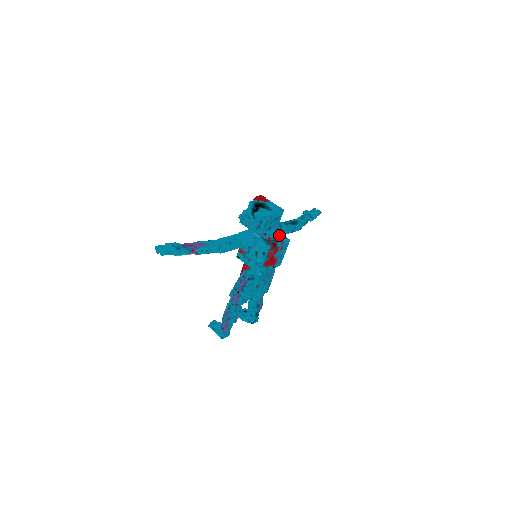
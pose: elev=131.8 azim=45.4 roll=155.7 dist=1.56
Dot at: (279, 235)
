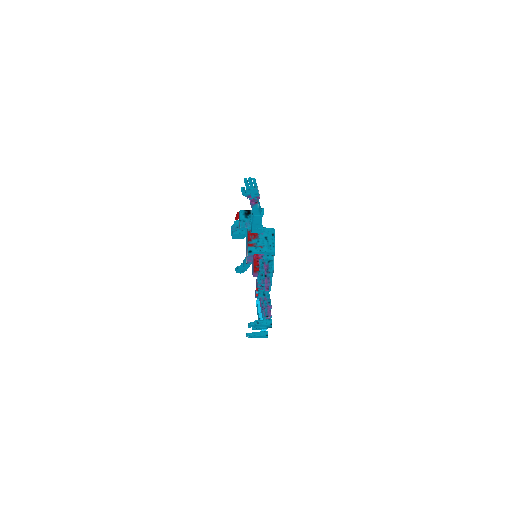
Dot at: occluded
